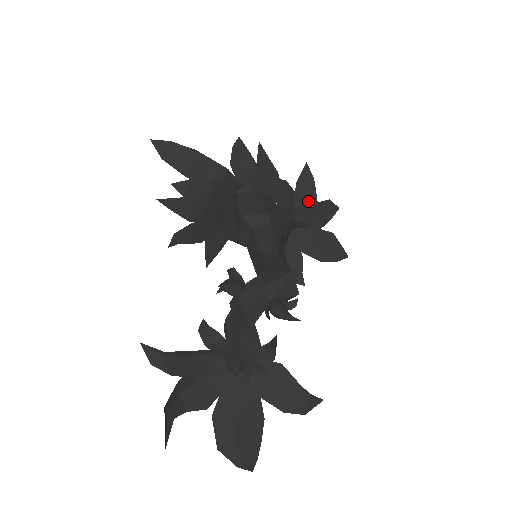
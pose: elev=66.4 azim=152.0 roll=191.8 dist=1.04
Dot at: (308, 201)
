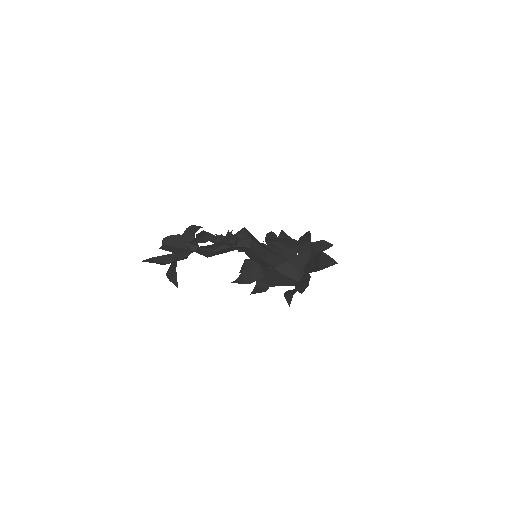
Dot at: (305, 241)
